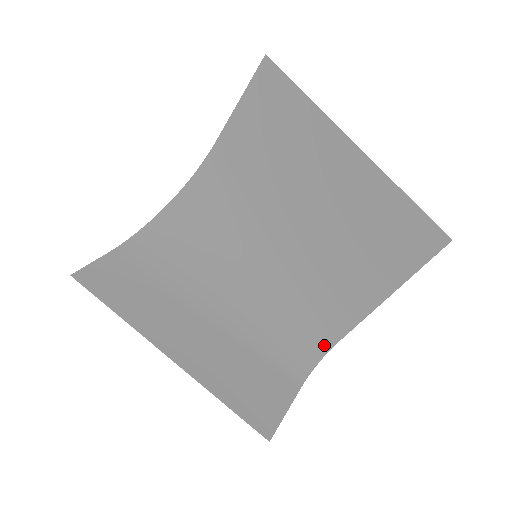
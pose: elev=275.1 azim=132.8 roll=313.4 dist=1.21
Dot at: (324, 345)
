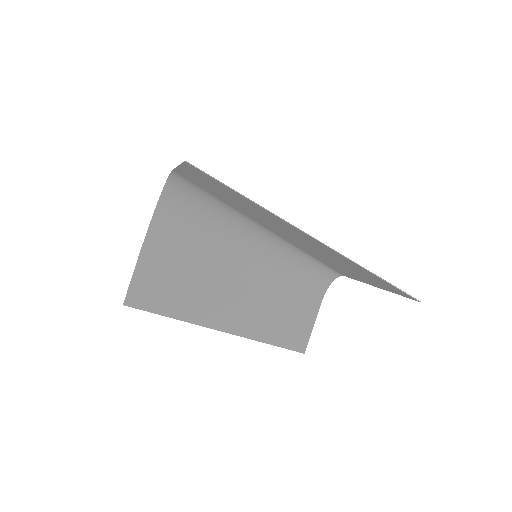
Dot at: (334, 274)
